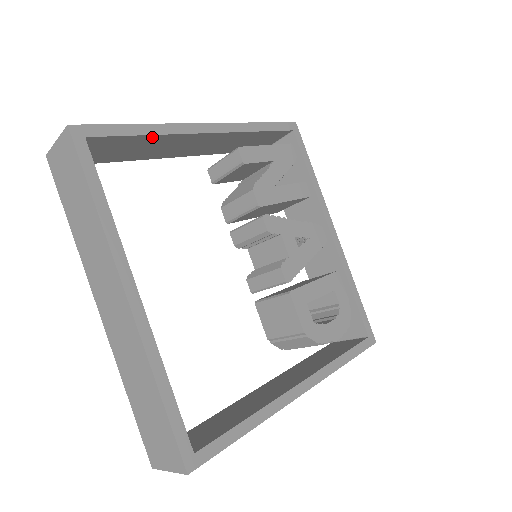
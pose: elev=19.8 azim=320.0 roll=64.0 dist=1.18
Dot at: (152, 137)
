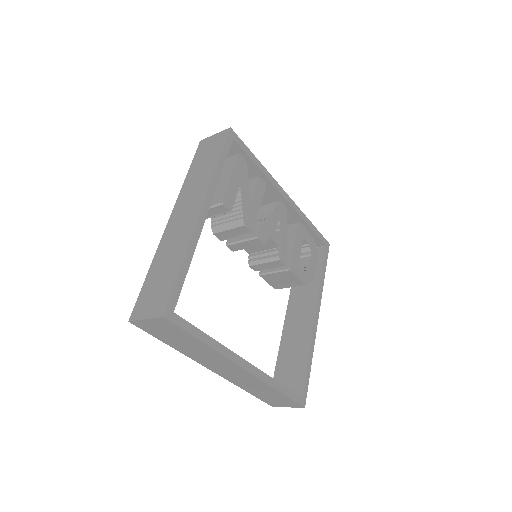
Dot at: (188, 260)
